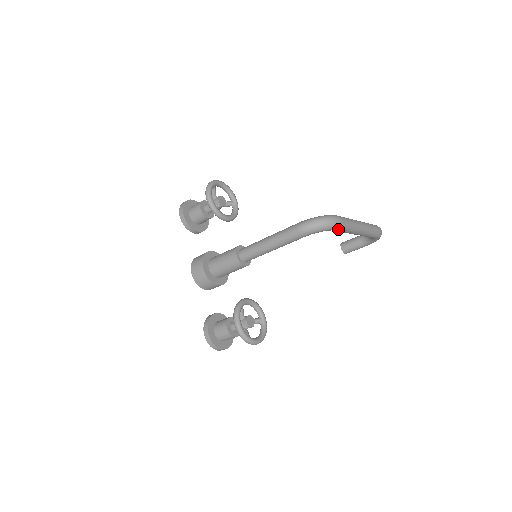
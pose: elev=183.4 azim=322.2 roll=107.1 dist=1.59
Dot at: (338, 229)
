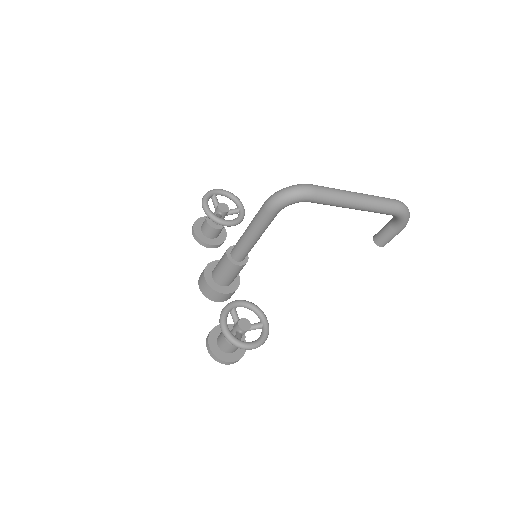
Dot at: (312, 199)
